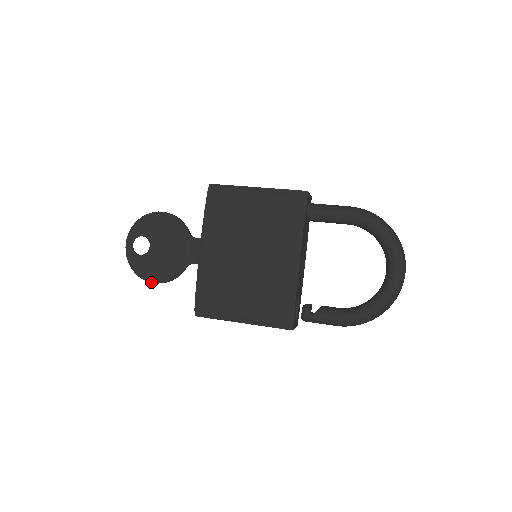
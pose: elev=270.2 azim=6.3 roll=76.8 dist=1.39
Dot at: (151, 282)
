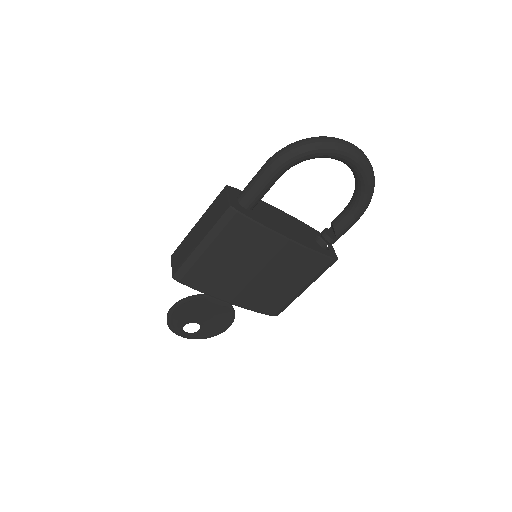
Dot at: occluded
